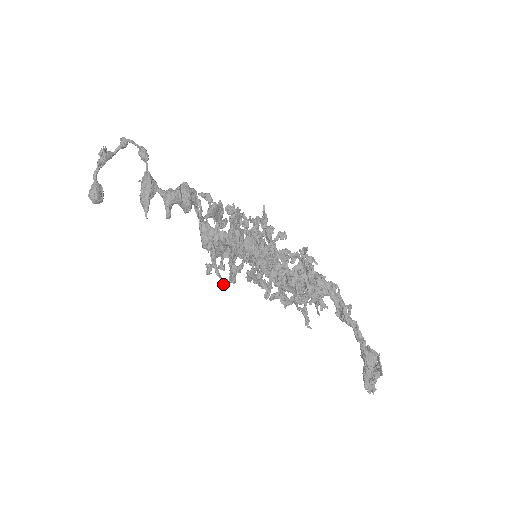
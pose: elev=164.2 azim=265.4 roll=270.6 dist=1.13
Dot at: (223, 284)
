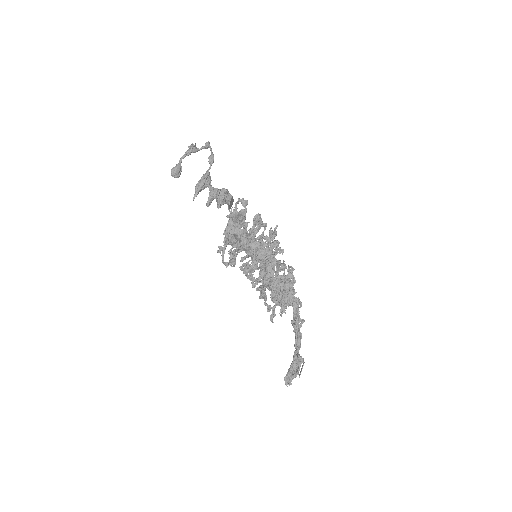
Dot at: (224, 263)
